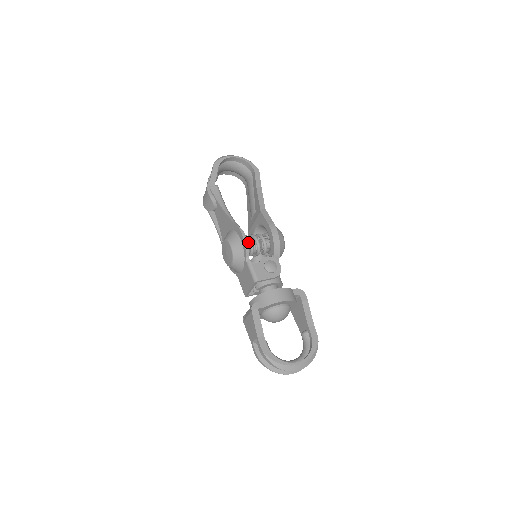
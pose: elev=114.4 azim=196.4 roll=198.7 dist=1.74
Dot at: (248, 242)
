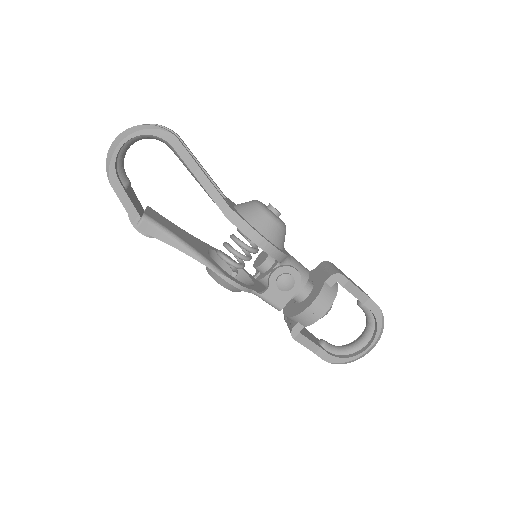
Dot at: occluded
